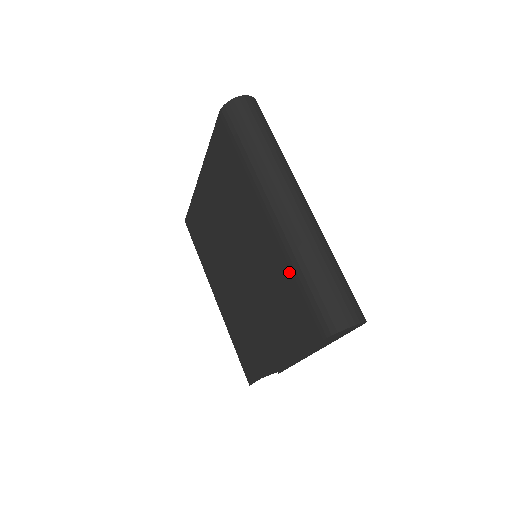
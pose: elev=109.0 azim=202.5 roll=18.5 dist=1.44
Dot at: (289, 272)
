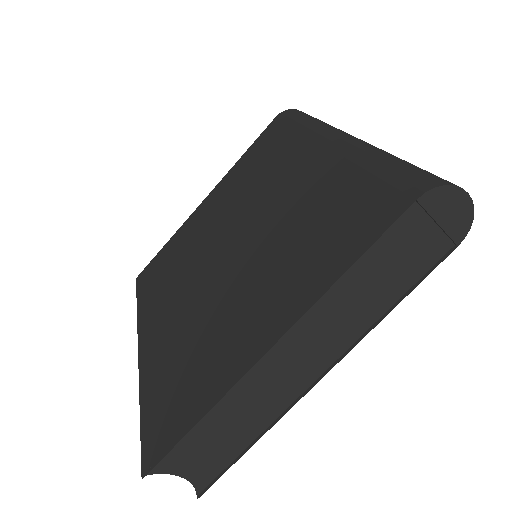
Dot at: (352, 170)
